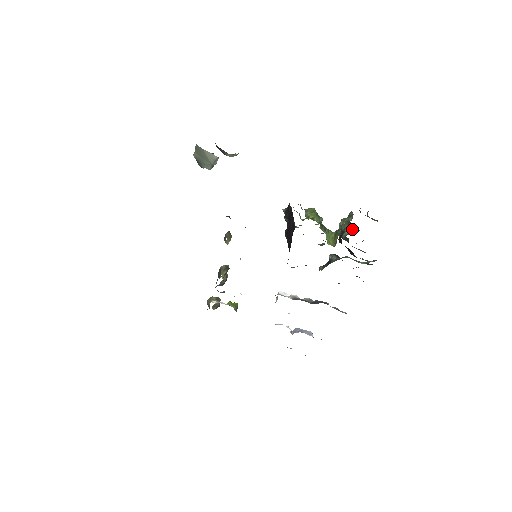
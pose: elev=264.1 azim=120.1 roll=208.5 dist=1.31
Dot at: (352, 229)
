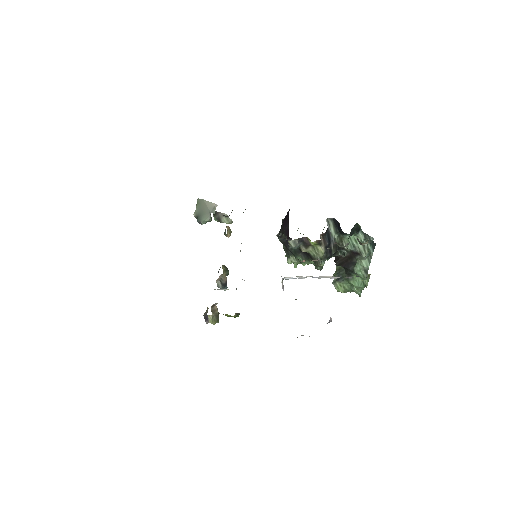
Dot at: occluded
